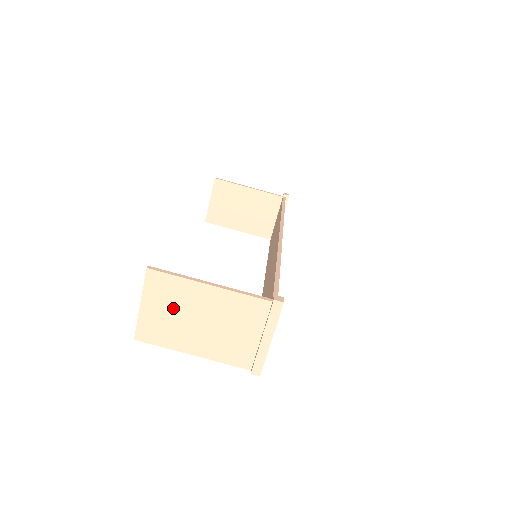
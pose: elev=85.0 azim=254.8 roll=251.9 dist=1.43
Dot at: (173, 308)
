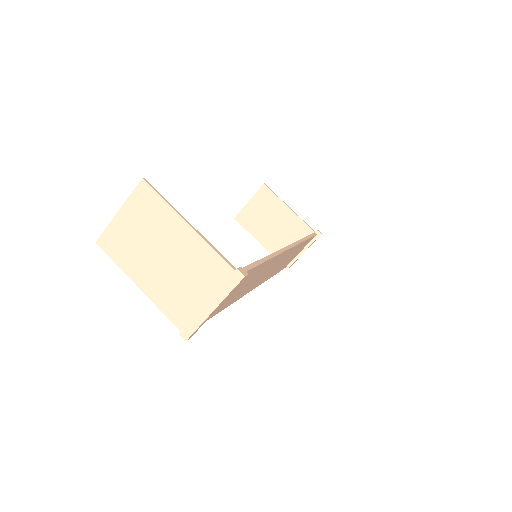
Dot at: (145, 230)
